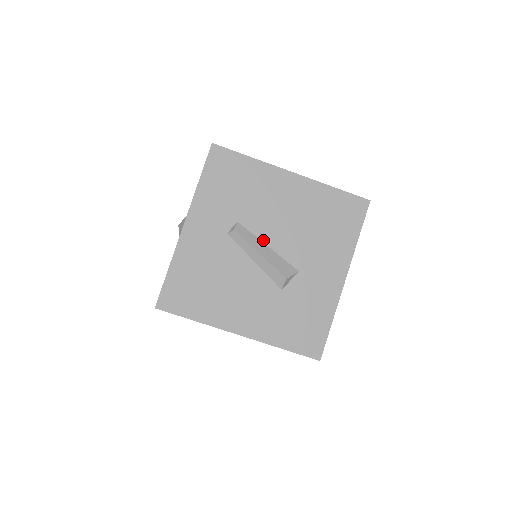
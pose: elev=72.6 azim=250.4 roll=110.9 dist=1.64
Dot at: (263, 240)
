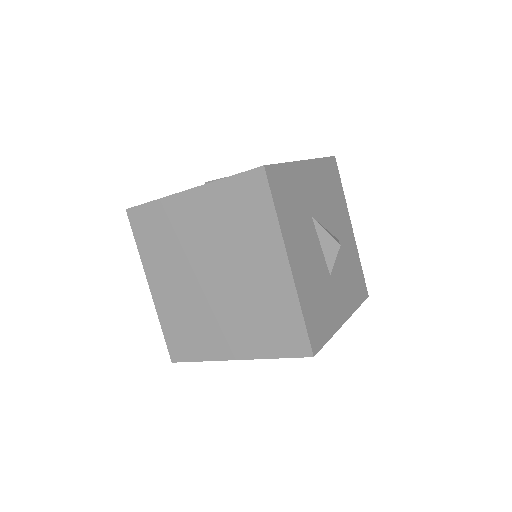
Dot at: occluded
